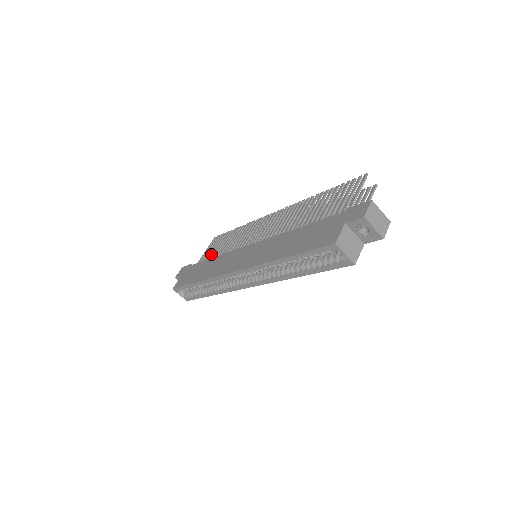
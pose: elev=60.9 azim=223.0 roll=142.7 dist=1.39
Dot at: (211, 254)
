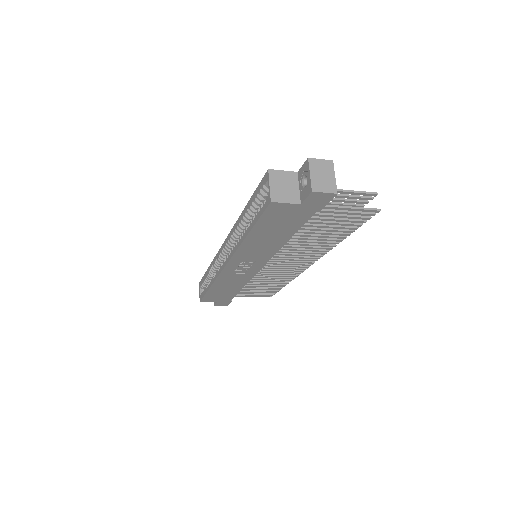
Dot at: occluded
